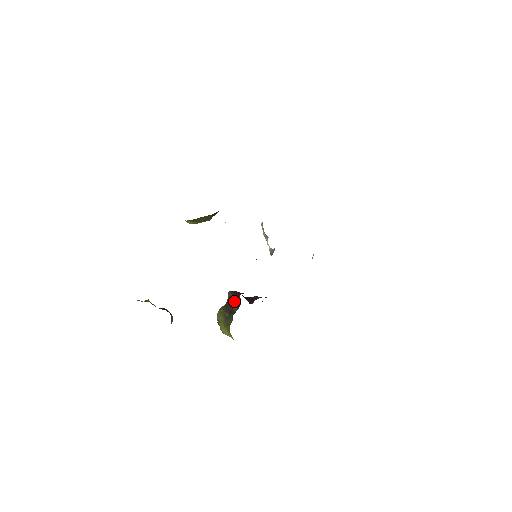
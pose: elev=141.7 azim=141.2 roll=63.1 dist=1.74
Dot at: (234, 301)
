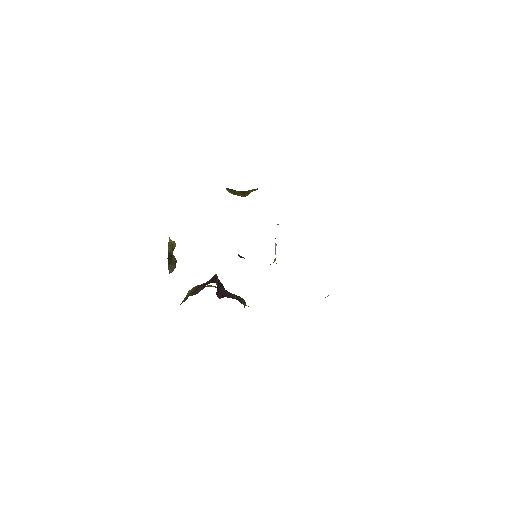
Dot at: (204, 285)
